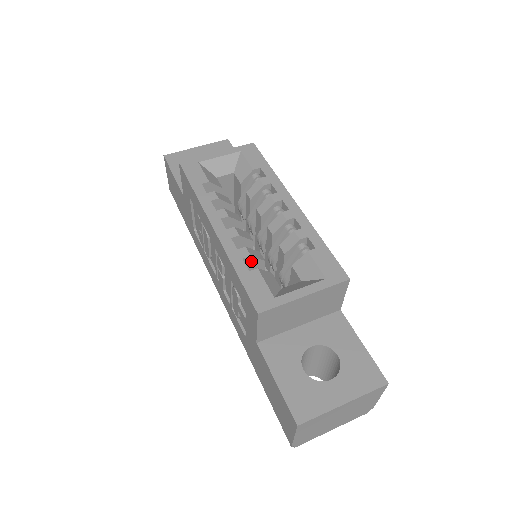
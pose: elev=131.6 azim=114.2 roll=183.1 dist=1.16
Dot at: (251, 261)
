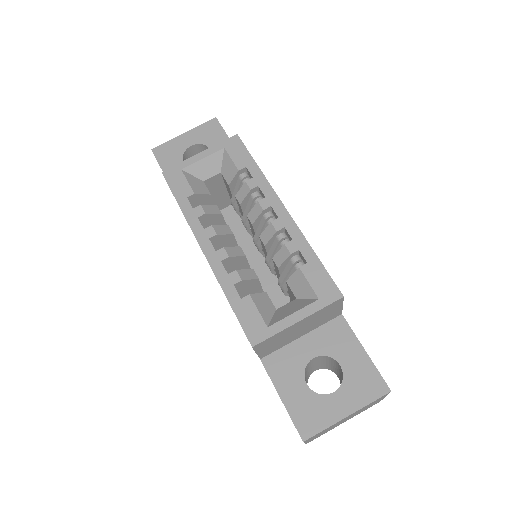
Dot at: (244, 283)
